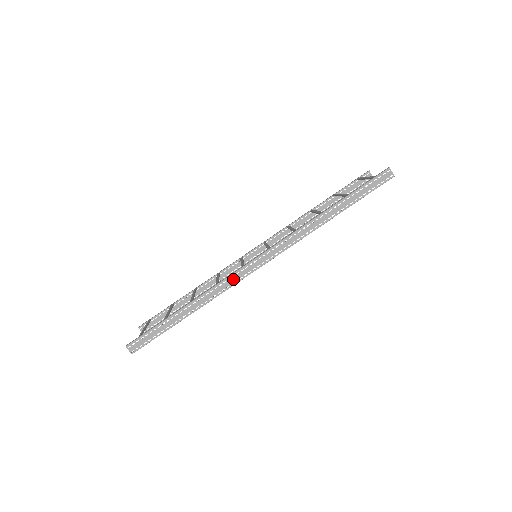
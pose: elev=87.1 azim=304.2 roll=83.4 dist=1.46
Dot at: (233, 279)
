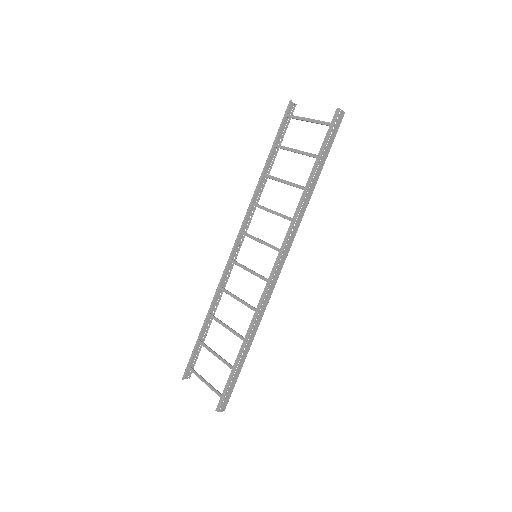
Dot at: (267, 297)
